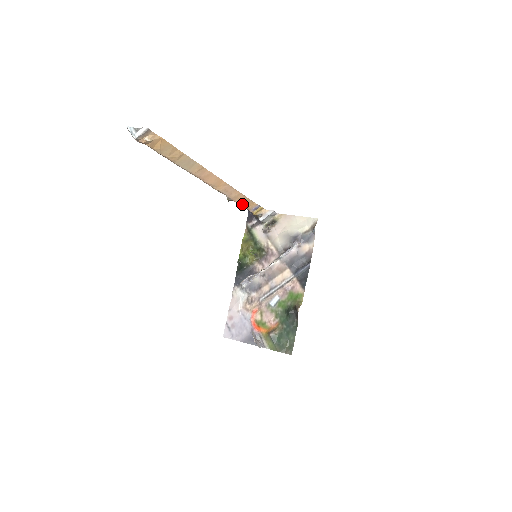
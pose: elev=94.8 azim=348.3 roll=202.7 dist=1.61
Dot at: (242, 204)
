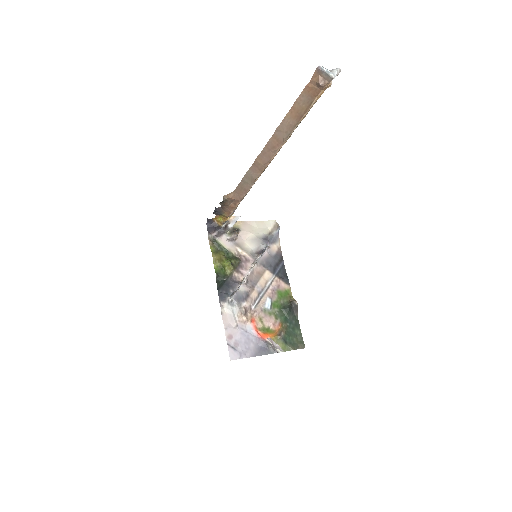
Dot at: (239, 202)
